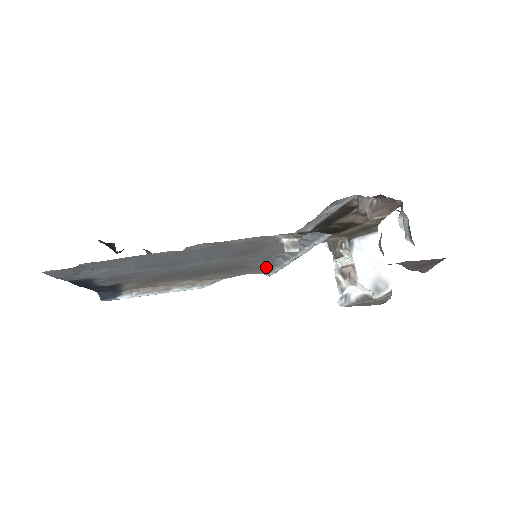
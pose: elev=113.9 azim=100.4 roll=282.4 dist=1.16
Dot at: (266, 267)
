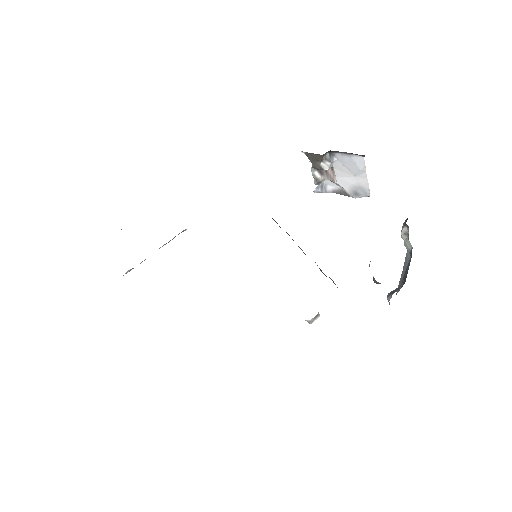
Dot at: occluded
